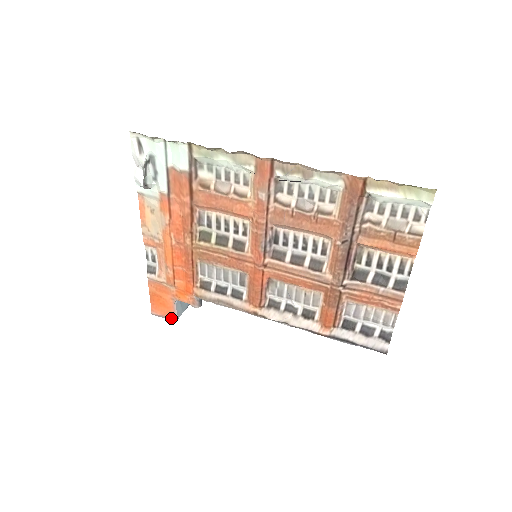
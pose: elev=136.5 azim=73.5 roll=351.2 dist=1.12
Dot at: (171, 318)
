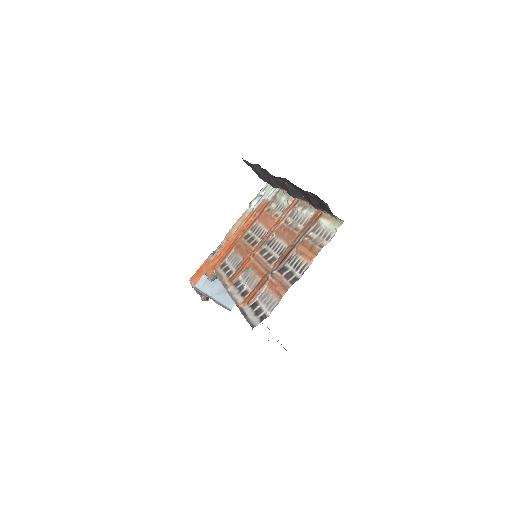
Dot at: (193, 284)
